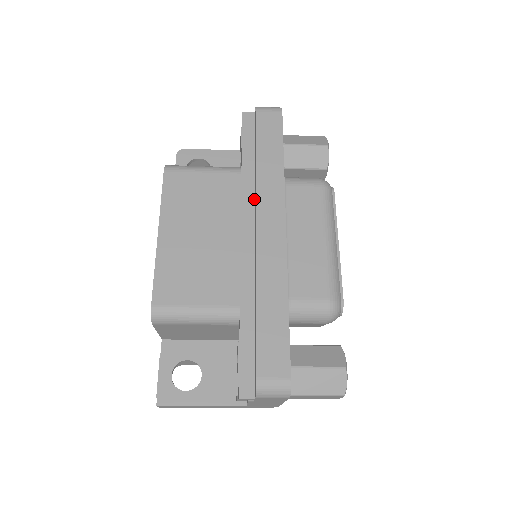
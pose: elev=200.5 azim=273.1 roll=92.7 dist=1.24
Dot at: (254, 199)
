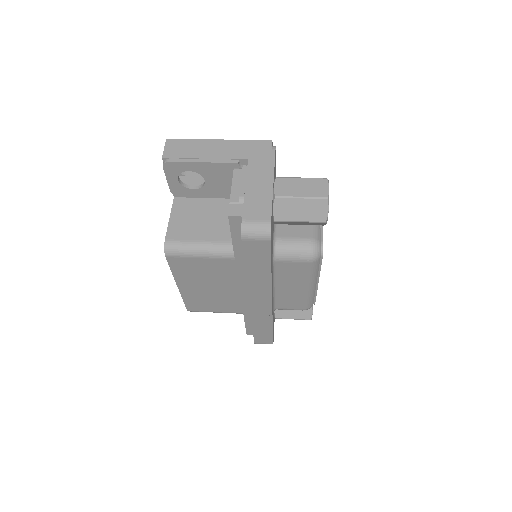
Dot at: occluded
